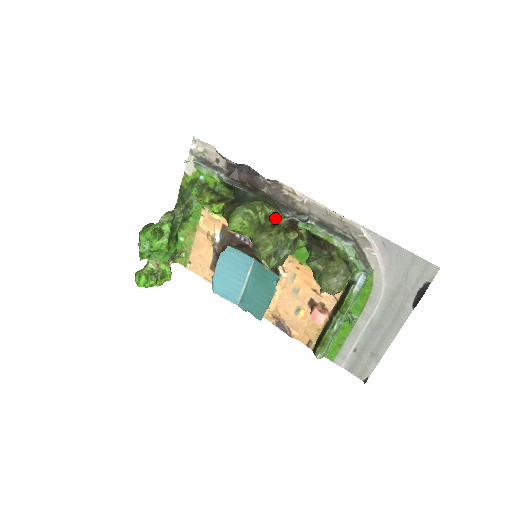
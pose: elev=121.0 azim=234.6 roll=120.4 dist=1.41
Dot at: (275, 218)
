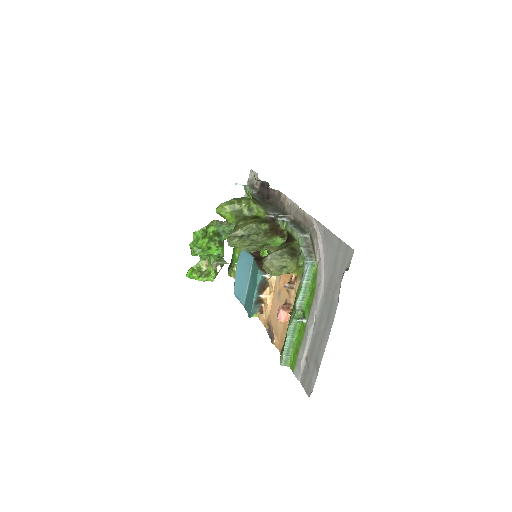
Dot at: (259, 214)
